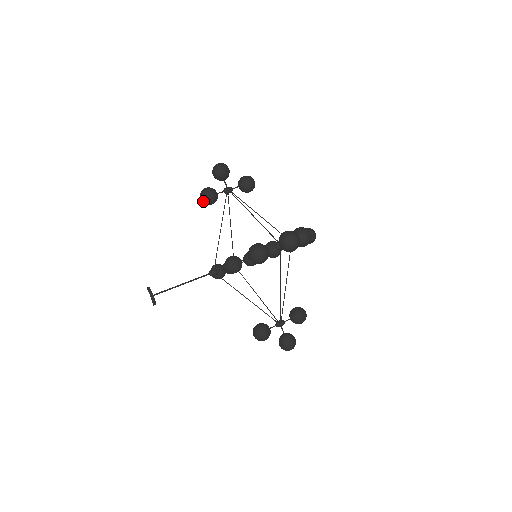
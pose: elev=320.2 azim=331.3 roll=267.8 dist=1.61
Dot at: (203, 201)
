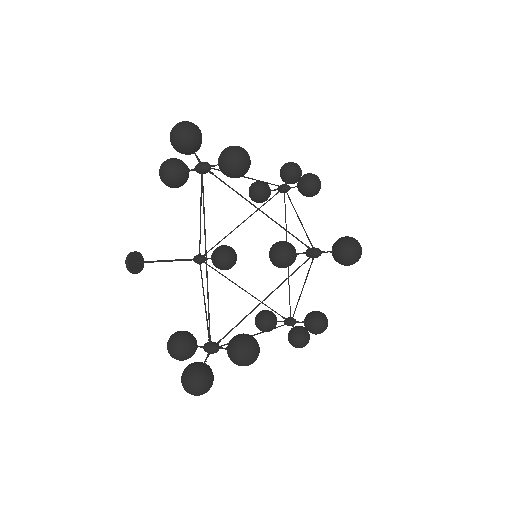
Dot at: (249, 194)
